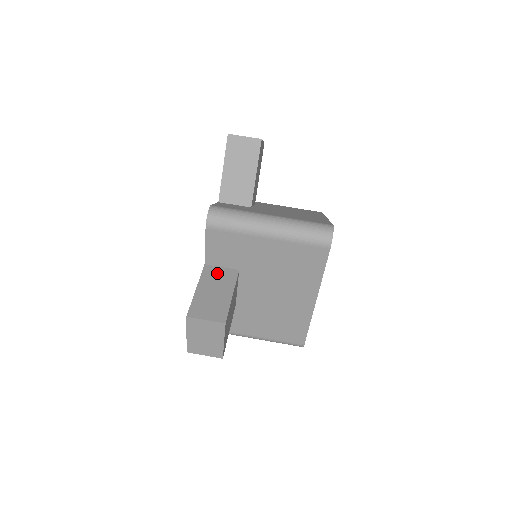
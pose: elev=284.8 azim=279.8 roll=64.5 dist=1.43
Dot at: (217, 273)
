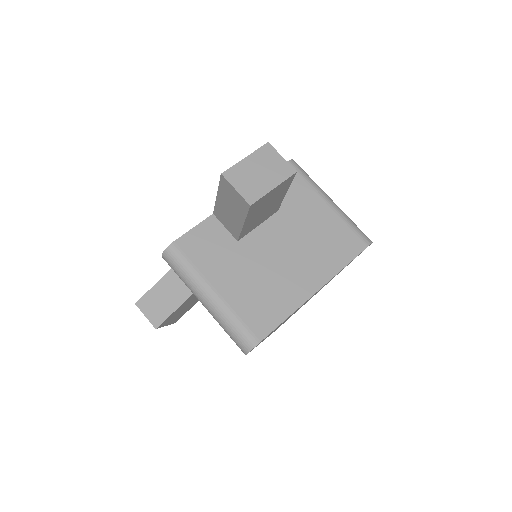
Dot at: occluded
